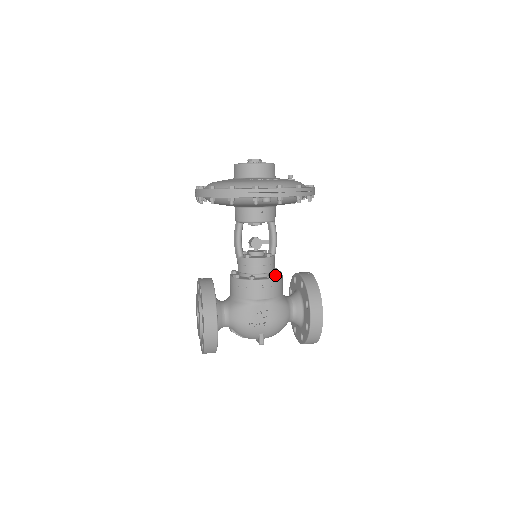
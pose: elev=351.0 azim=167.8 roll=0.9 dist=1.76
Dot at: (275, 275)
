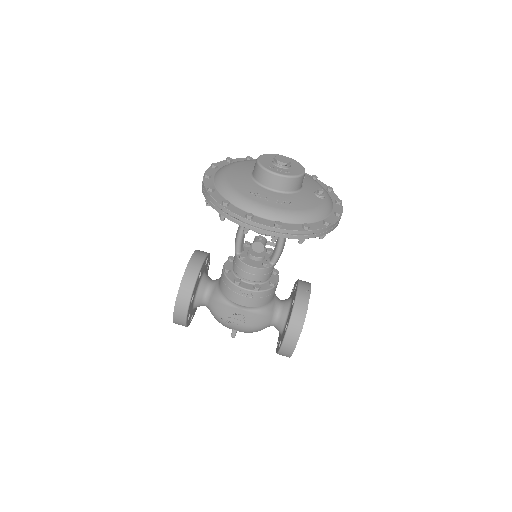
Dot at: (267, 284)
